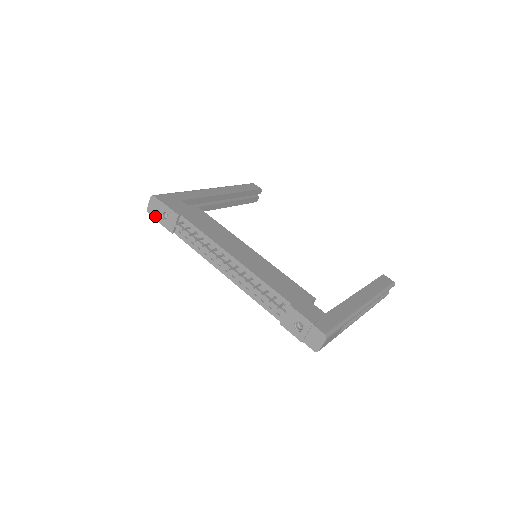
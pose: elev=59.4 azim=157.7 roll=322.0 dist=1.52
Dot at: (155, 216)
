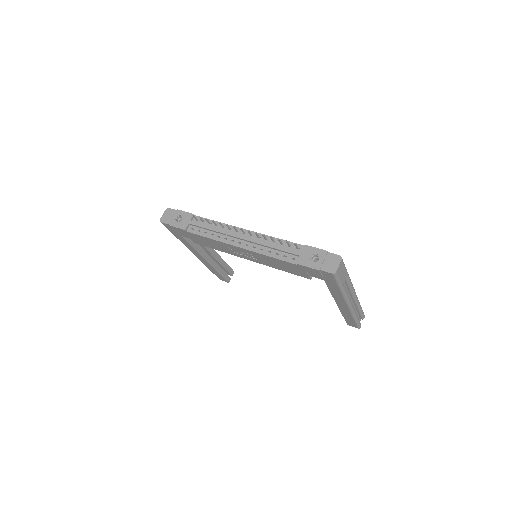
Dot at: (168, 222)
